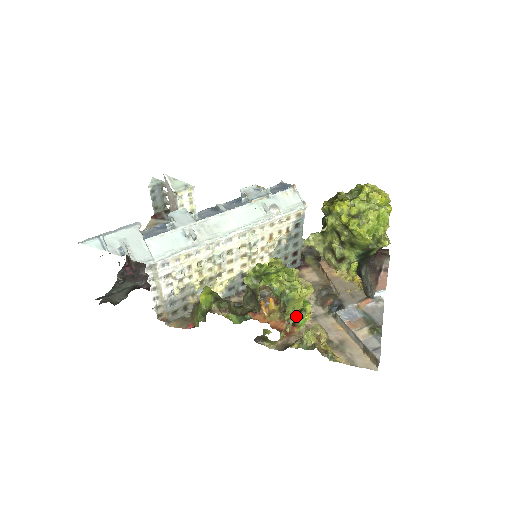
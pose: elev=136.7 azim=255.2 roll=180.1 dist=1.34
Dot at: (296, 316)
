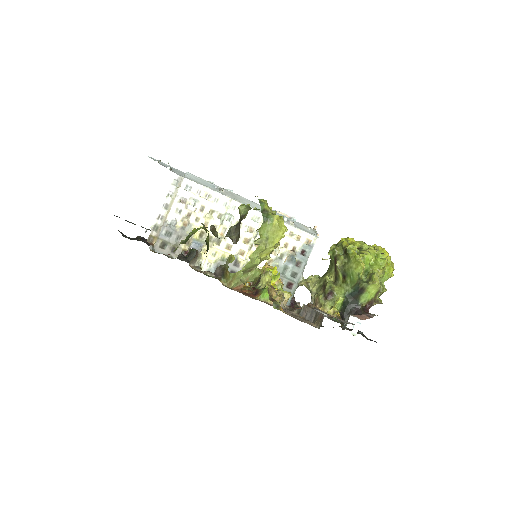
Dot at: (263, 288)
